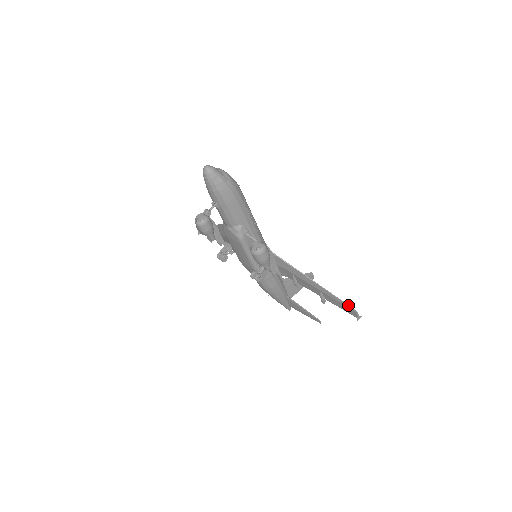
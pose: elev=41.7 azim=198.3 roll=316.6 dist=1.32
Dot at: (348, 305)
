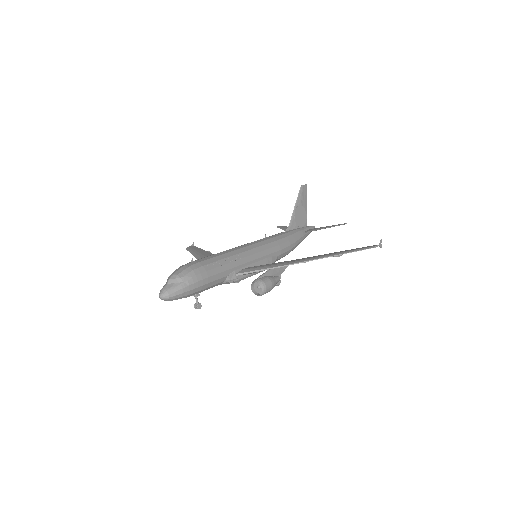
Dot at: occluded
